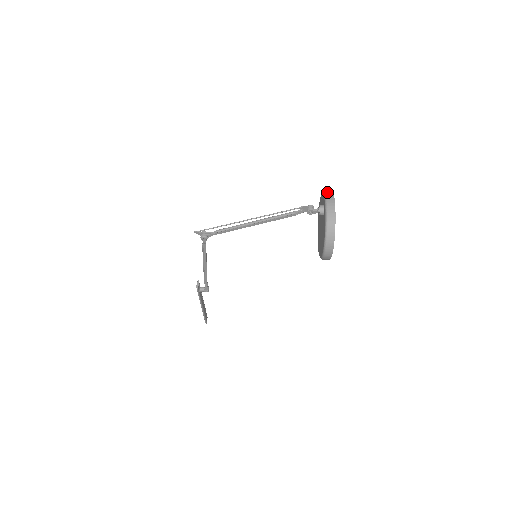
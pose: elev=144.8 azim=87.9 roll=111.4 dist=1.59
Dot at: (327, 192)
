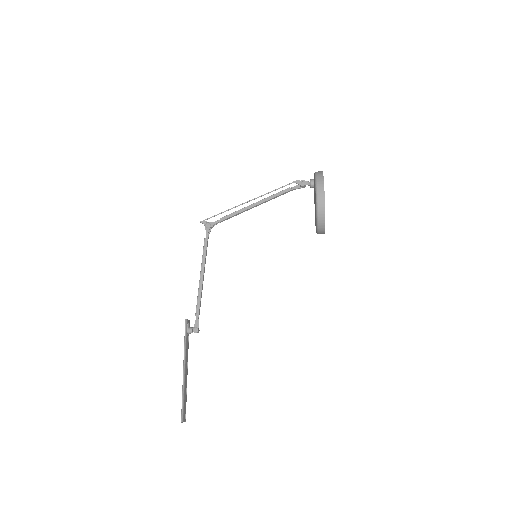
Dot at: occluded
